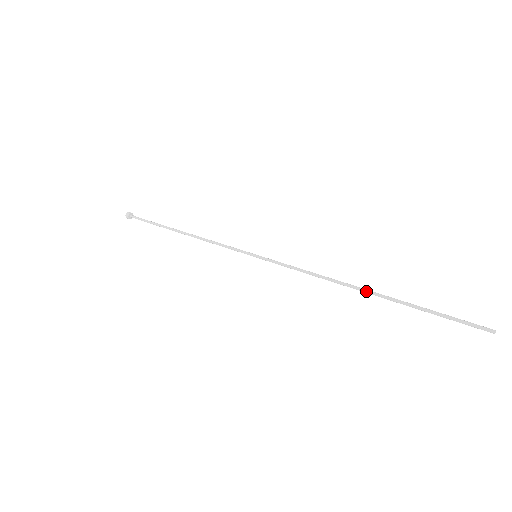
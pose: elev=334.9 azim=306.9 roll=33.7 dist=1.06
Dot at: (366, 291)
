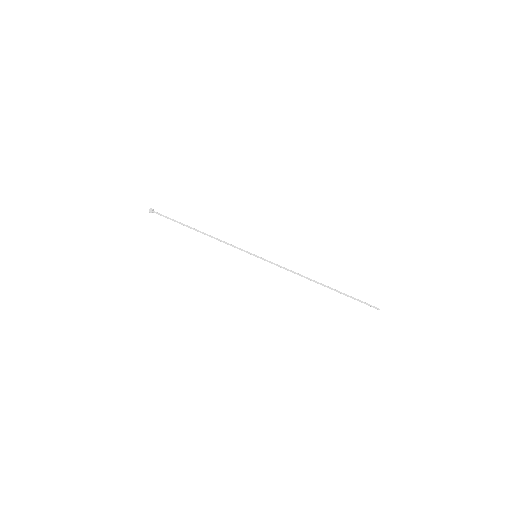
Dot at: occluded
